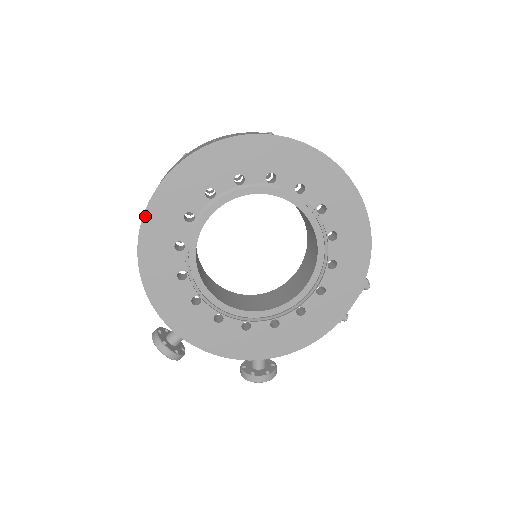
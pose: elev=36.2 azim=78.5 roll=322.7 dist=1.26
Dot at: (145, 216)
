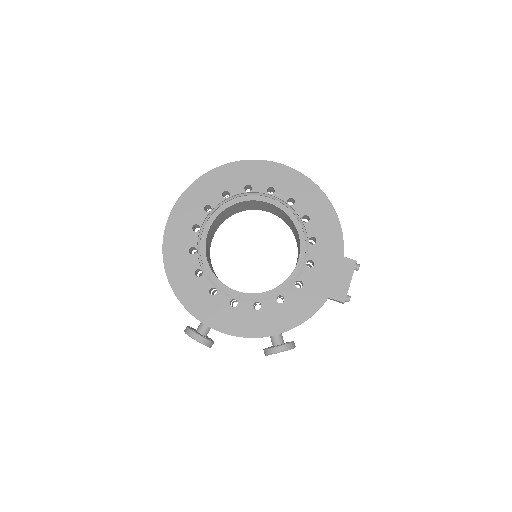
Dot at: (165, 234)
